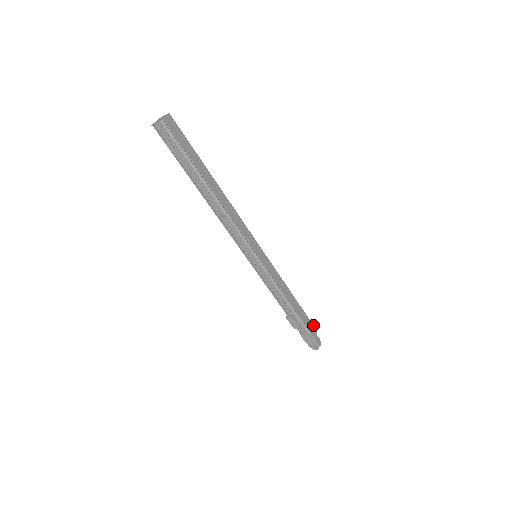
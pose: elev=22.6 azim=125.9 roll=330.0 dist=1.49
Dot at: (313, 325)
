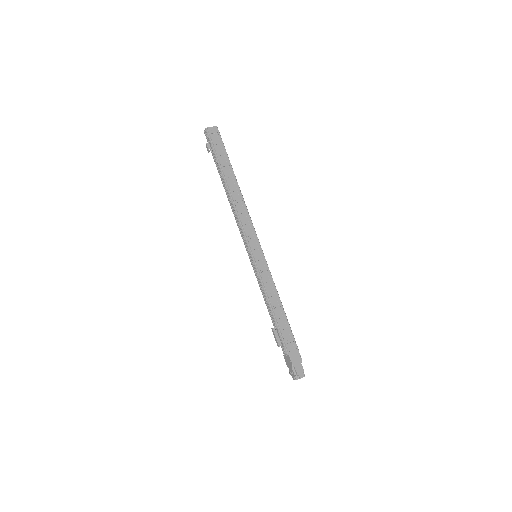
Dot at: occluded
